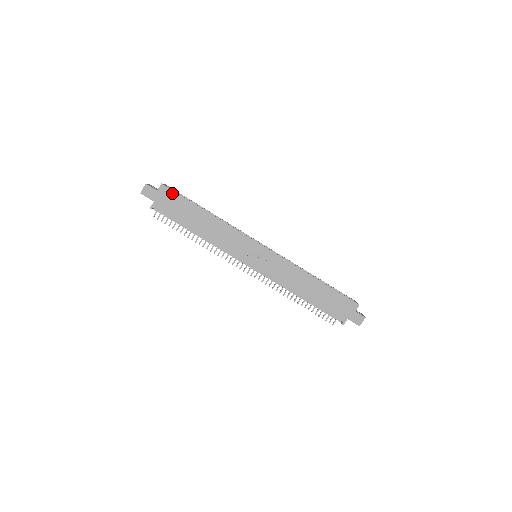
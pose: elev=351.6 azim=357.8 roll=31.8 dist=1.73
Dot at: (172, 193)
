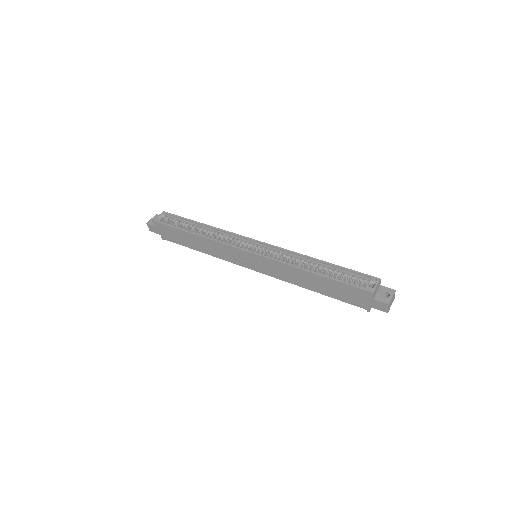
Dot at: (164, 226)
